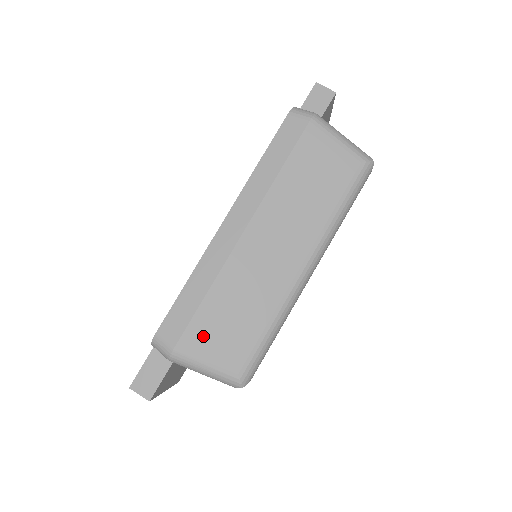
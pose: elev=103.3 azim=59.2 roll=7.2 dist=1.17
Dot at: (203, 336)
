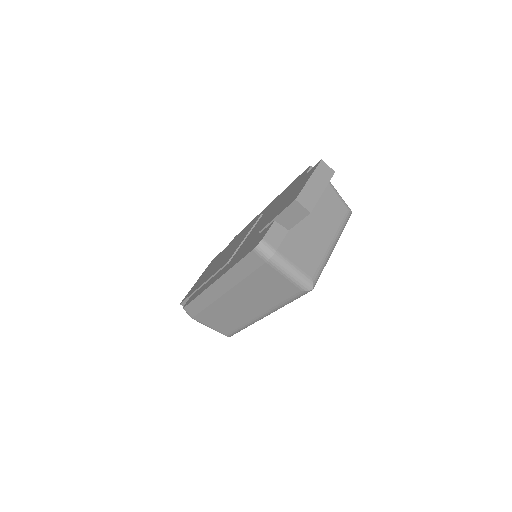
Dot at: (206, 319)
